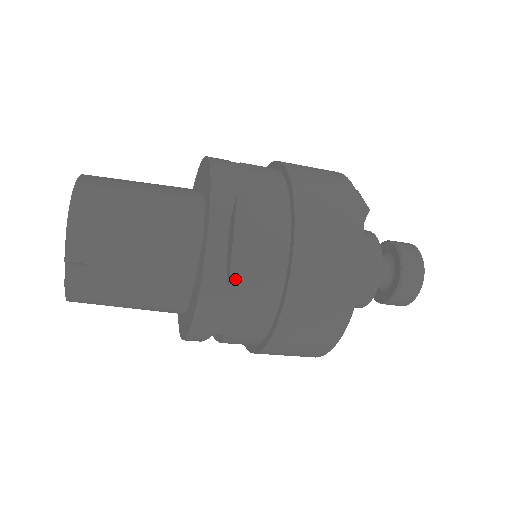
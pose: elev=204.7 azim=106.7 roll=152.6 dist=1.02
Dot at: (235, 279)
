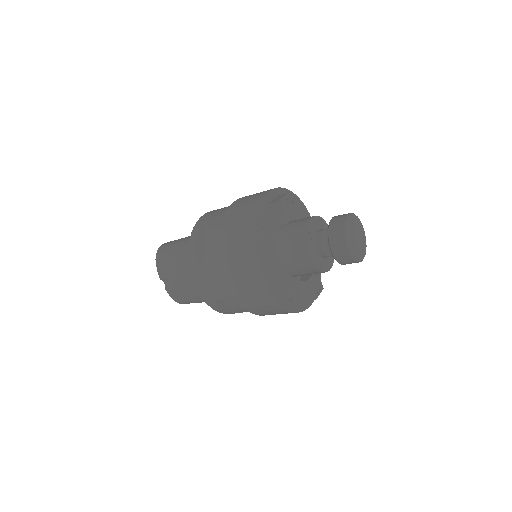
Dot at: (204, 264)
